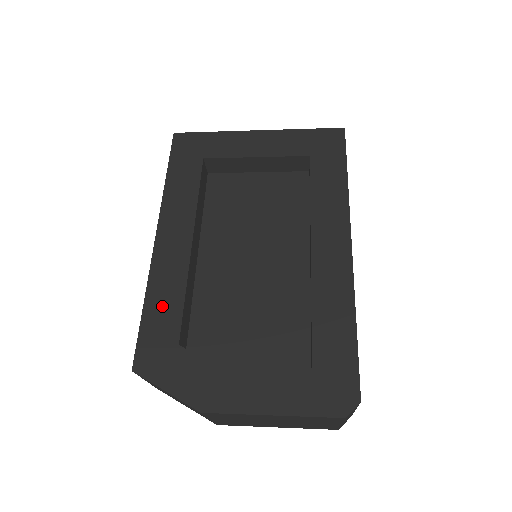
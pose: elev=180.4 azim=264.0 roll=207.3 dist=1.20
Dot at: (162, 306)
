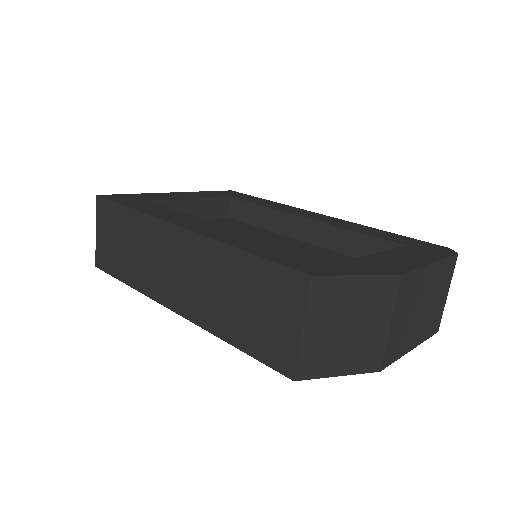
Dot at: (261, 247)
